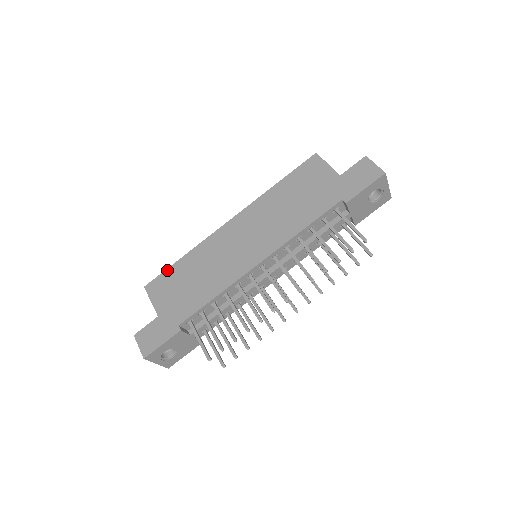
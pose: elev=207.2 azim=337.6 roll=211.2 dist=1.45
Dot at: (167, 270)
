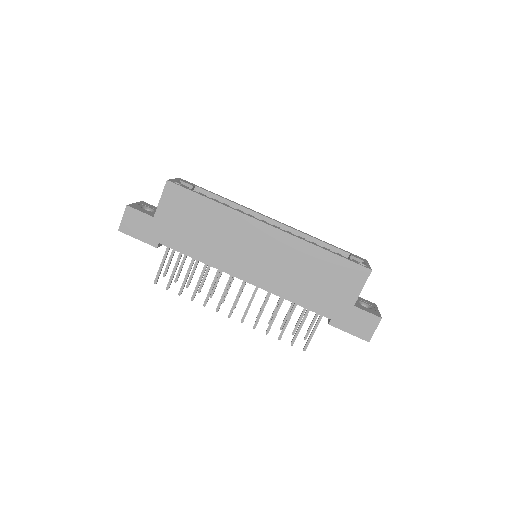
Dot at: (194, 193)
